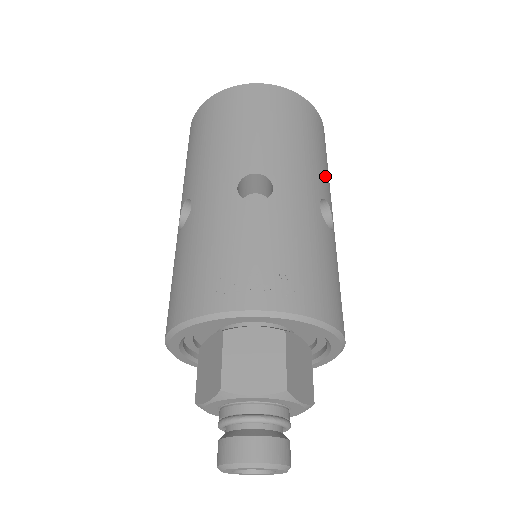
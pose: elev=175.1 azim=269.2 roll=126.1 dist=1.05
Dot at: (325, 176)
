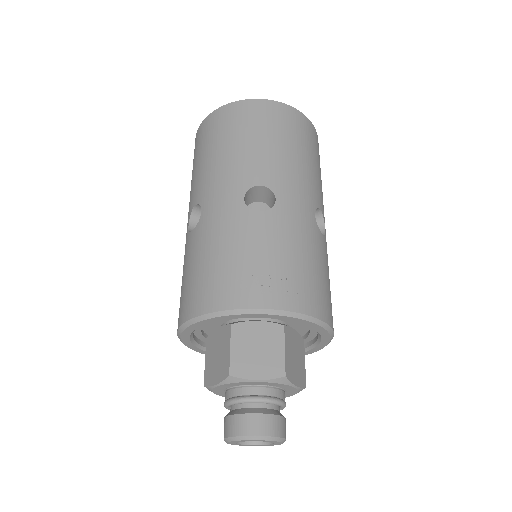
Dot at: (319, 186)
